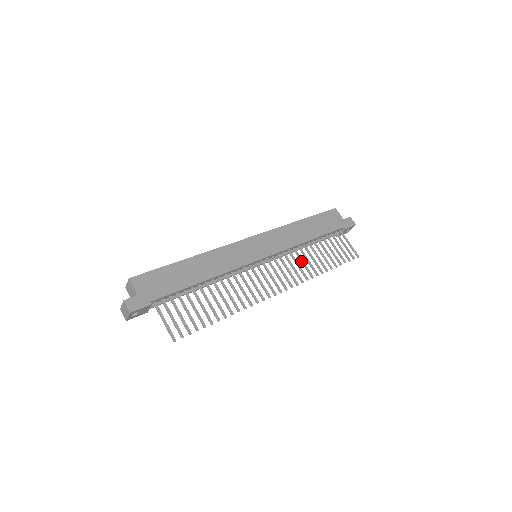
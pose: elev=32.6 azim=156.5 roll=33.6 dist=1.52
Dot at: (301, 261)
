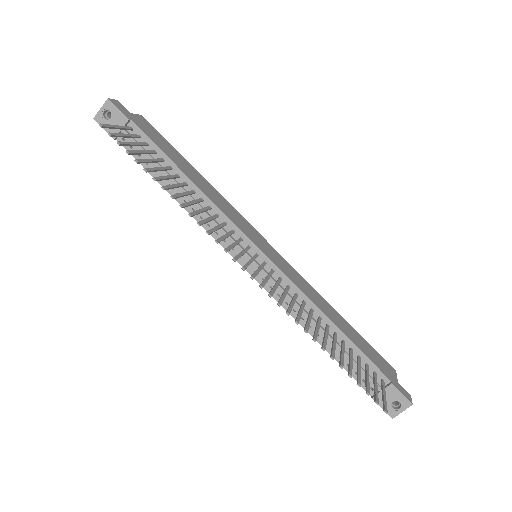
Dot at: (300, 308)
